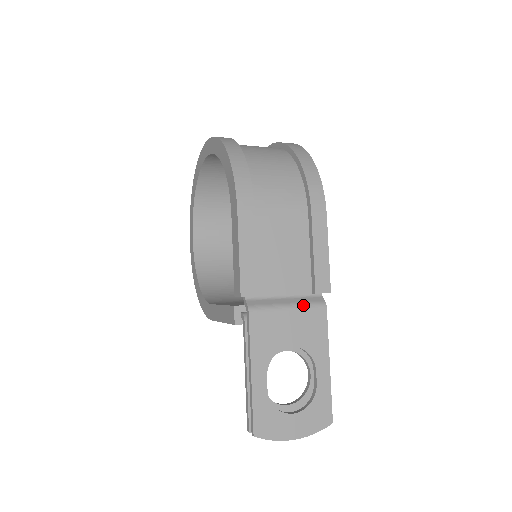
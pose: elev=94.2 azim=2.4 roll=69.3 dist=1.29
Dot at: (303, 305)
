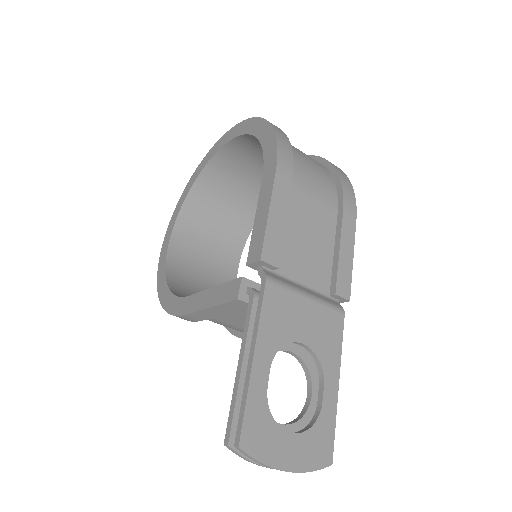
Dot at: (322, 300)
